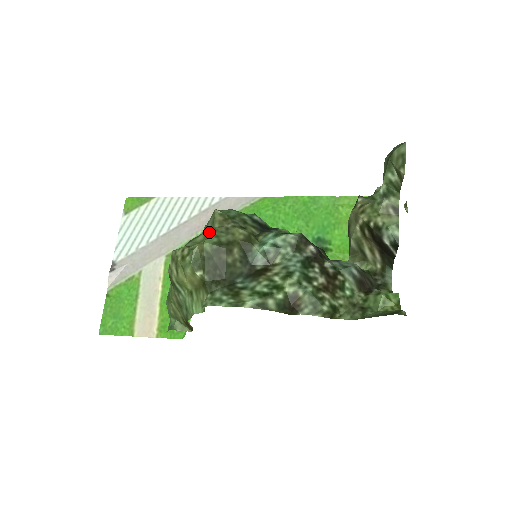
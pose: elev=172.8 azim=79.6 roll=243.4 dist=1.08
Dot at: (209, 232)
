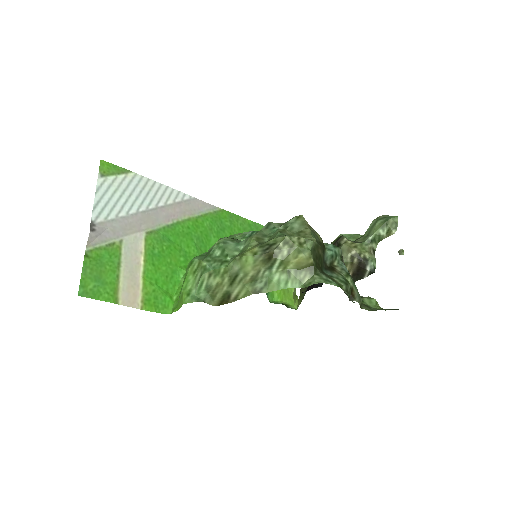
Dot at: (298, 230)
